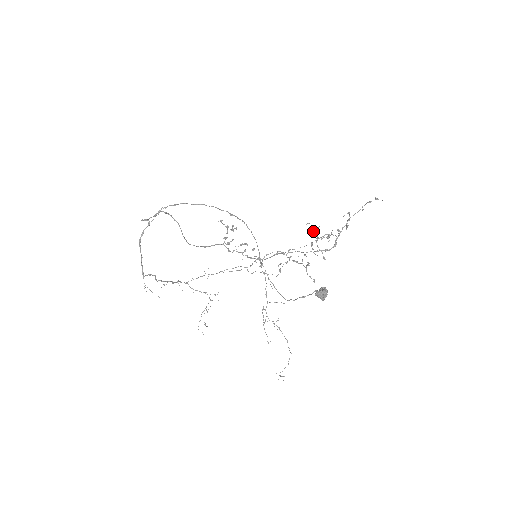
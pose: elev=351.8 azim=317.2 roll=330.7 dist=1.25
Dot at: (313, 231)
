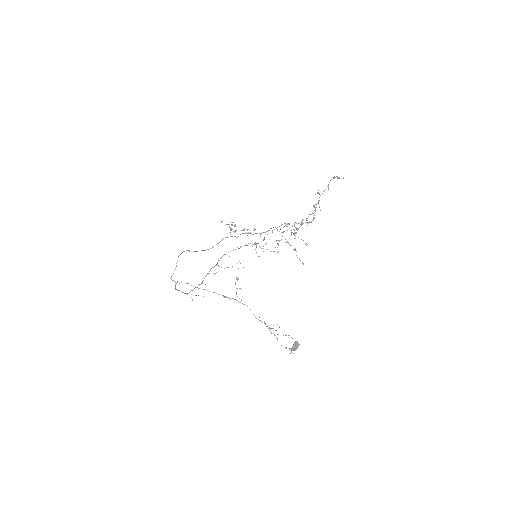
Dot at: occluded
